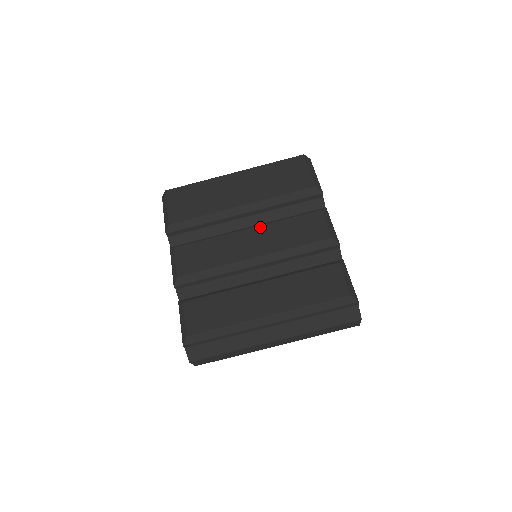
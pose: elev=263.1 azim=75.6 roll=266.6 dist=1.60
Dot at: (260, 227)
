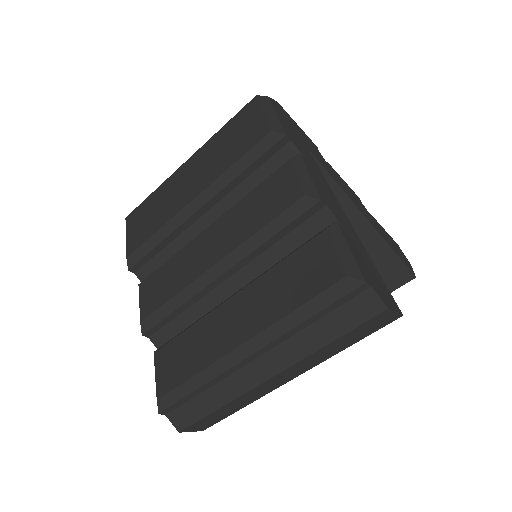
Dot at: (219, 219)
